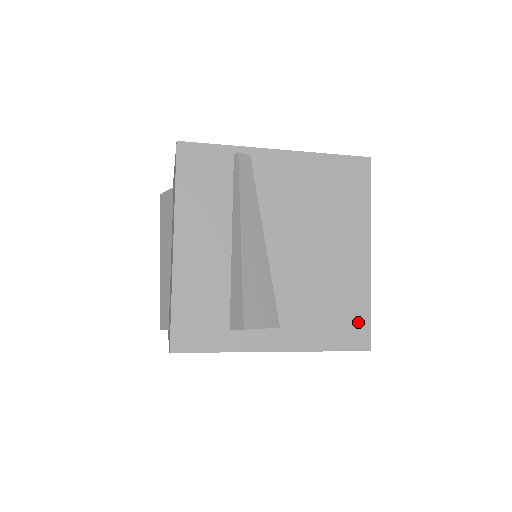
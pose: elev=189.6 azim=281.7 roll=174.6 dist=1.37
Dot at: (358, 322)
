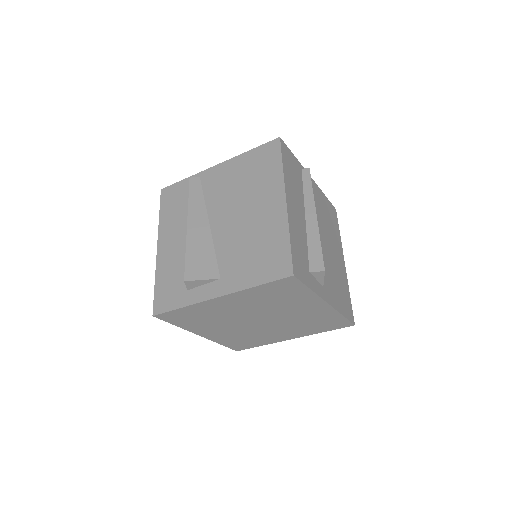
Dot at: (280, 256)
